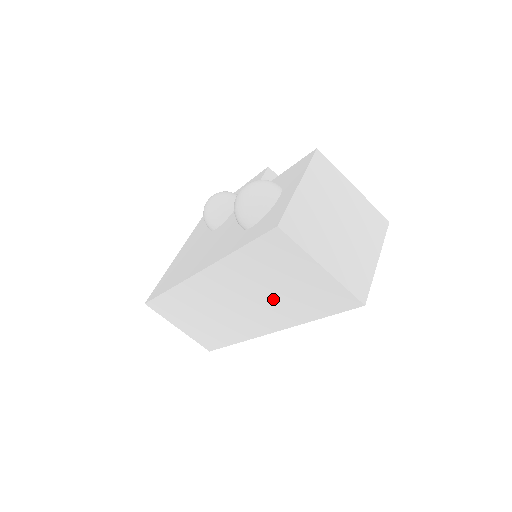
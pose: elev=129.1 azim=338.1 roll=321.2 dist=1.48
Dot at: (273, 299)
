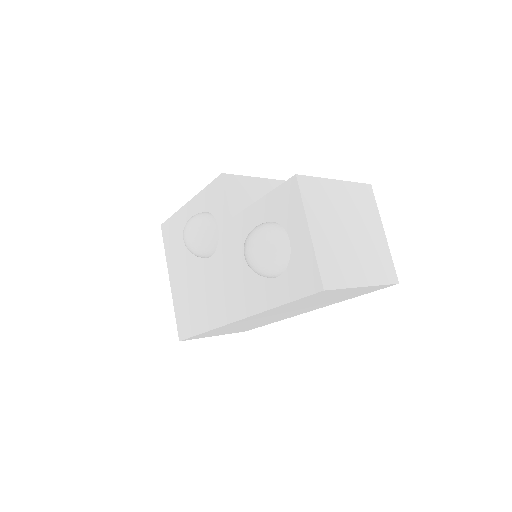
Dot at: (313, 305)
